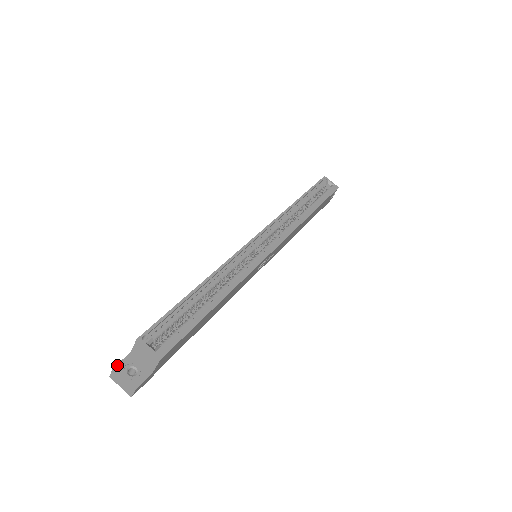
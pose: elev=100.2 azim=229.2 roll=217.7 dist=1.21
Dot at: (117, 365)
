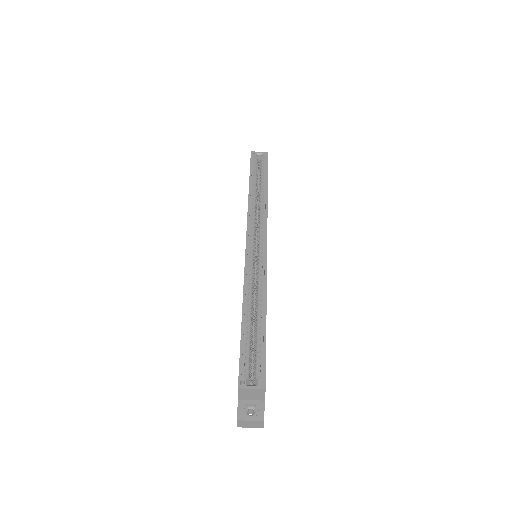
Dot at: (238, 416)
